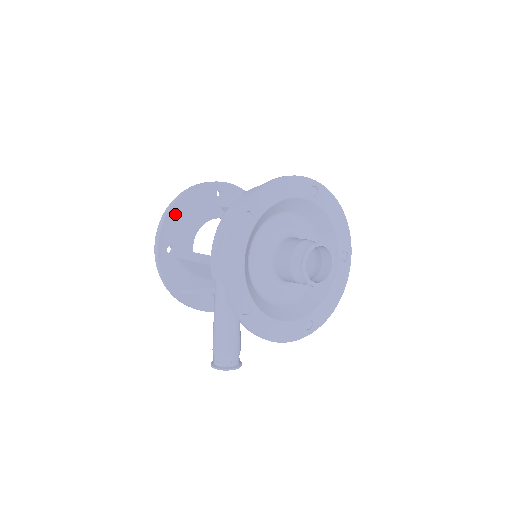
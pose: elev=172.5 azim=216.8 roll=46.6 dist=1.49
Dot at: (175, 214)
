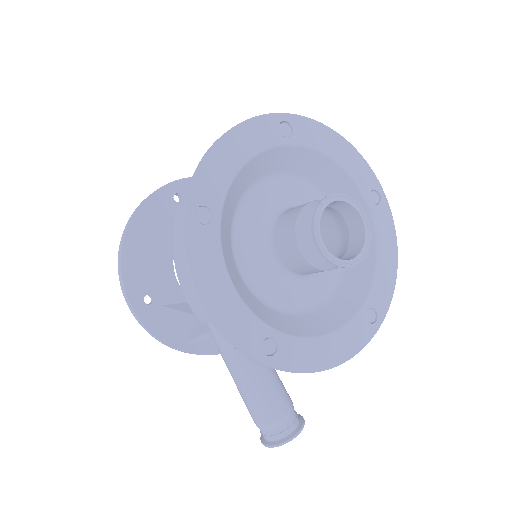
Dot at: (132, 252)
